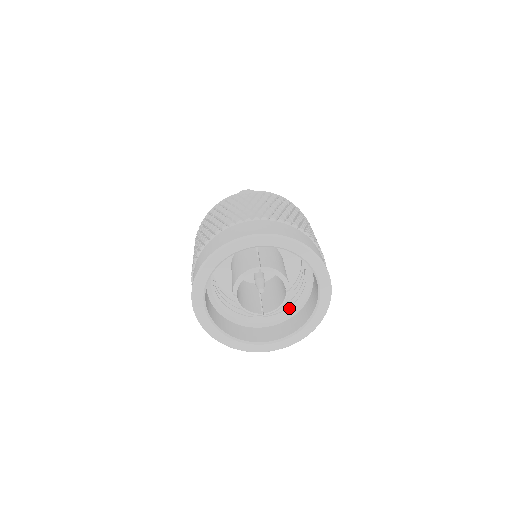
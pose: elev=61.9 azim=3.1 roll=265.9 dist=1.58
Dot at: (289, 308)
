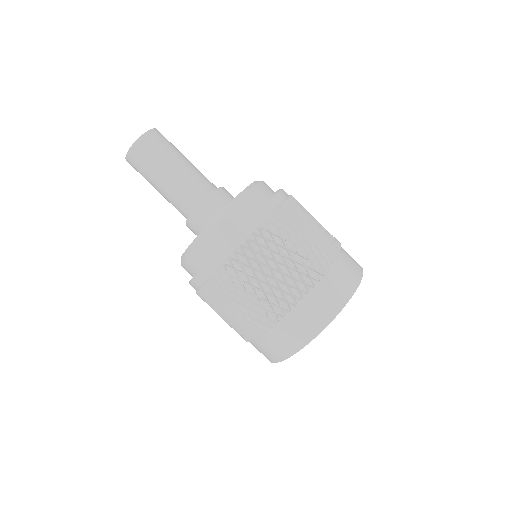
Dot at: occluded
